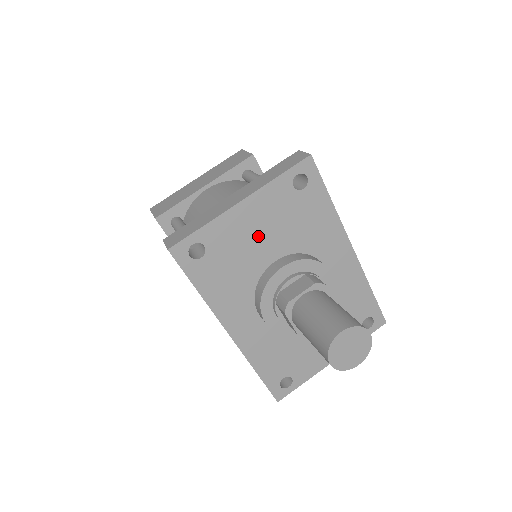
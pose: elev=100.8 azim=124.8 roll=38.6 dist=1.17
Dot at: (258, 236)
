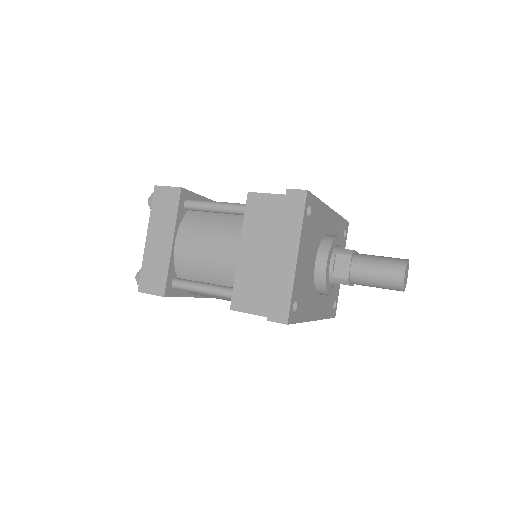
Dot at: (307, 262)
